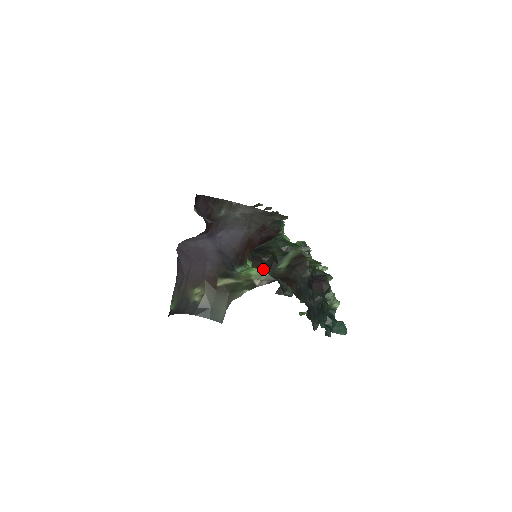
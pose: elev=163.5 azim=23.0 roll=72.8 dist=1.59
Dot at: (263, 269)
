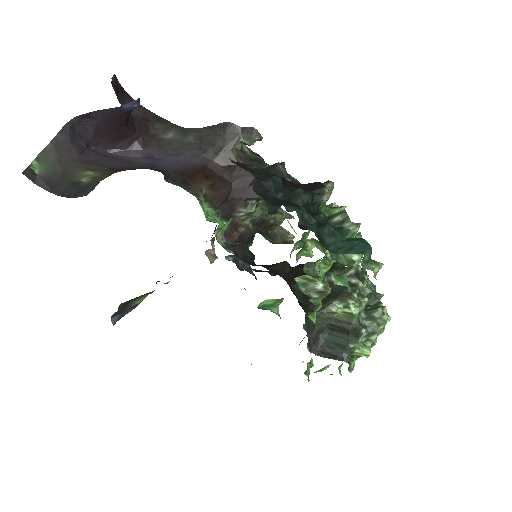
Dot at: occluded
